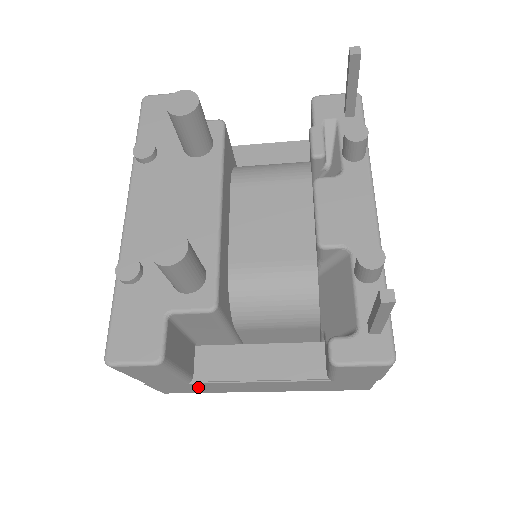
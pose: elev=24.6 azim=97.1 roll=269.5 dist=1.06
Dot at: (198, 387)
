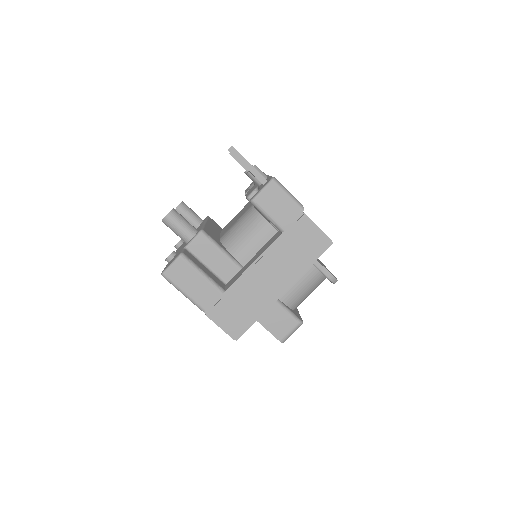
Dot at: (237, 304)
